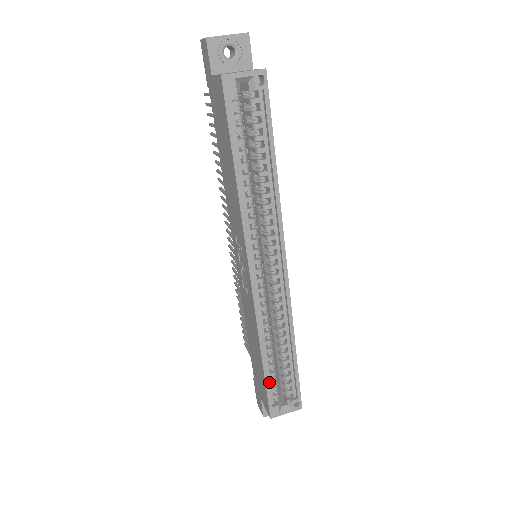
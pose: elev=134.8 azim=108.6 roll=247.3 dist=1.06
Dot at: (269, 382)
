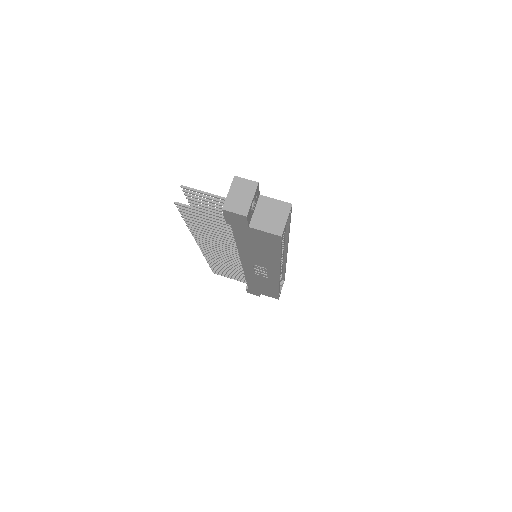
Dot at: occluded
